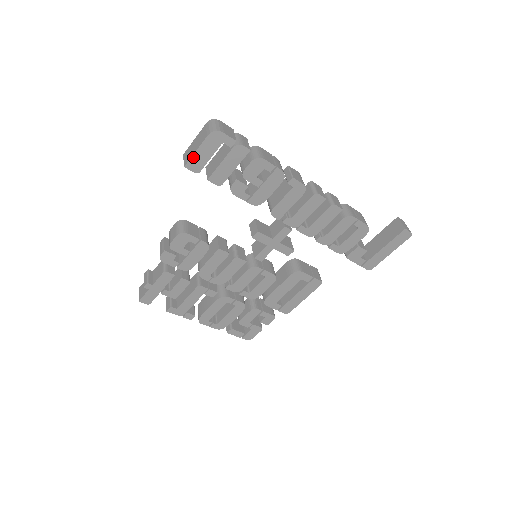
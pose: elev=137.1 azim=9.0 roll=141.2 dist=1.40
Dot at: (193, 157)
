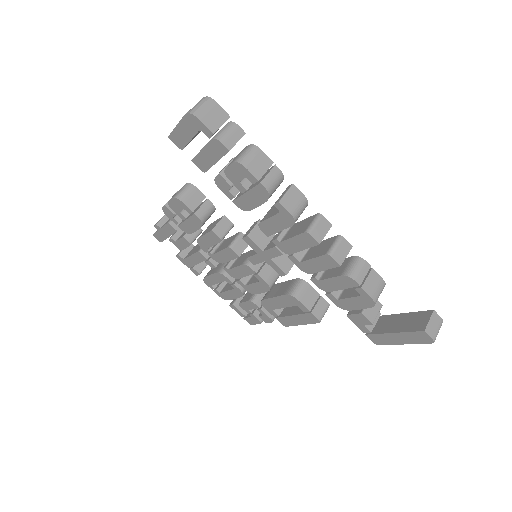
Dot at: (174, 131)
